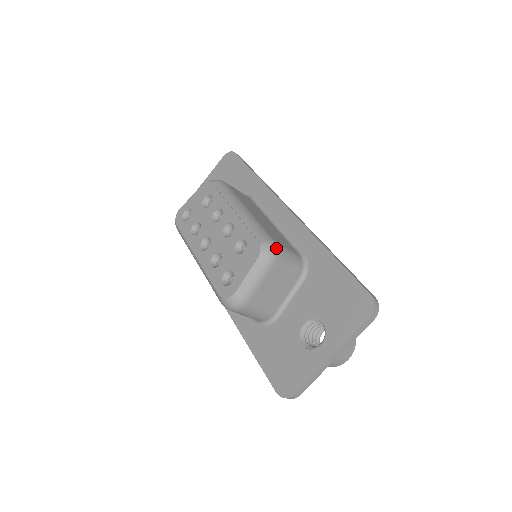
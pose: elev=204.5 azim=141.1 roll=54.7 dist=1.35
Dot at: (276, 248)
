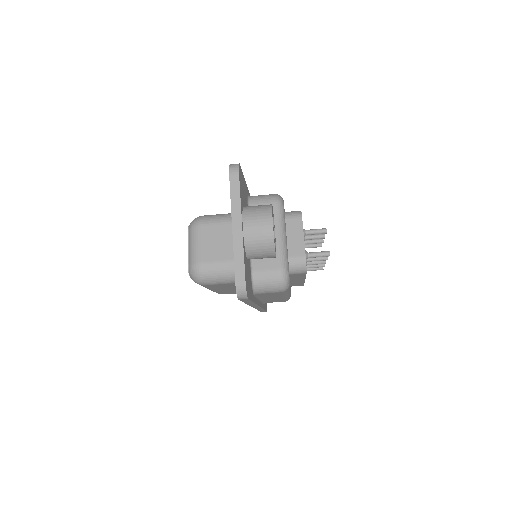
Dot at: (199, 217)
